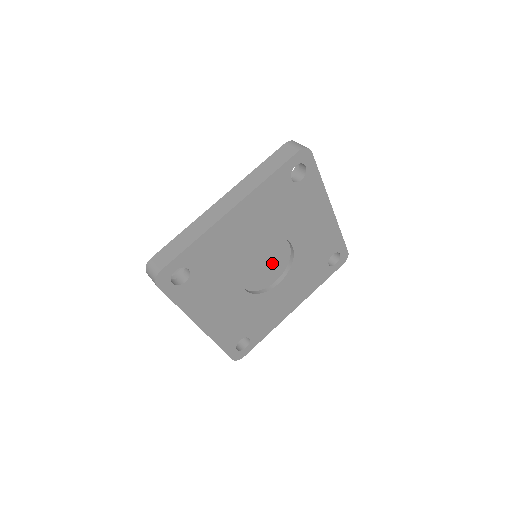
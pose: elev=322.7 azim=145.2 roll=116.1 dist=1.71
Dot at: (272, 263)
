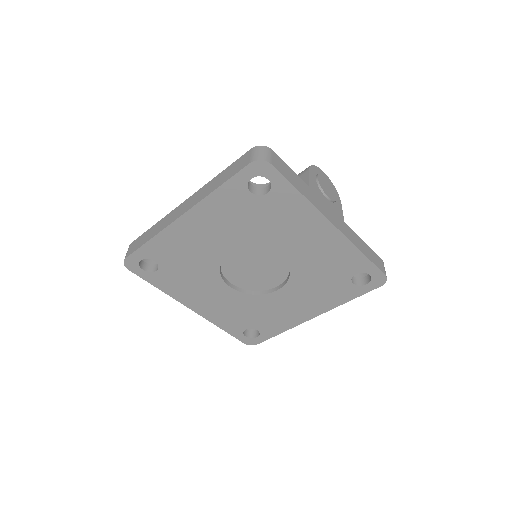
Dot at: (265, 269)
